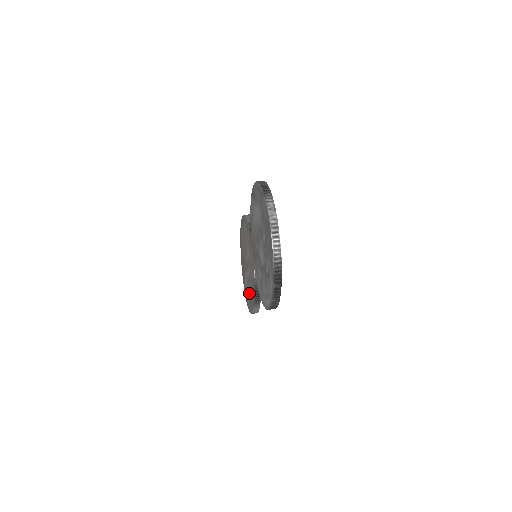
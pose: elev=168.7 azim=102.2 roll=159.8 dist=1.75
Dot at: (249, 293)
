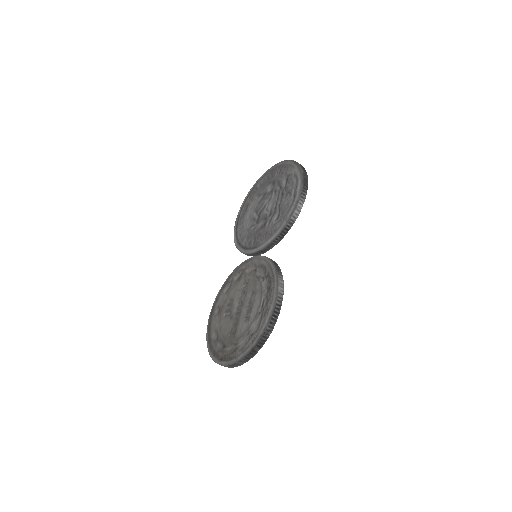
Dot at: (259, 307)
